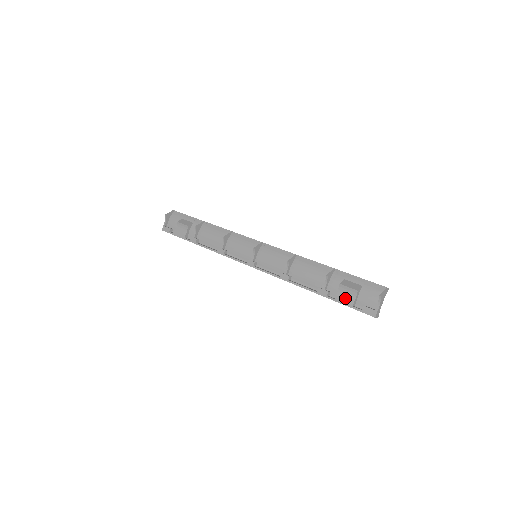
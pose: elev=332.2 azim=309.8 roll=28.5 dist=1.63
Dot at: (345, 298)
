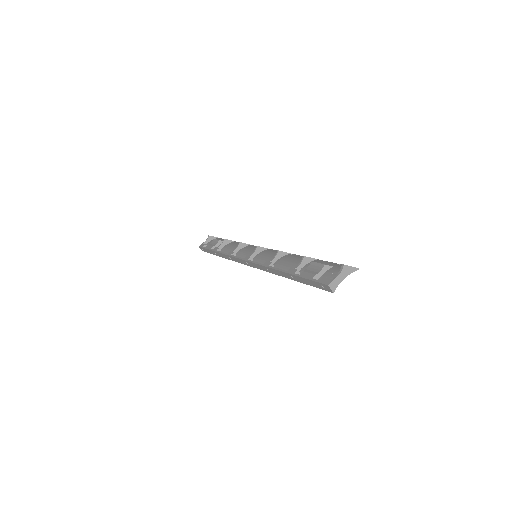
Dot at: (309, 272)
